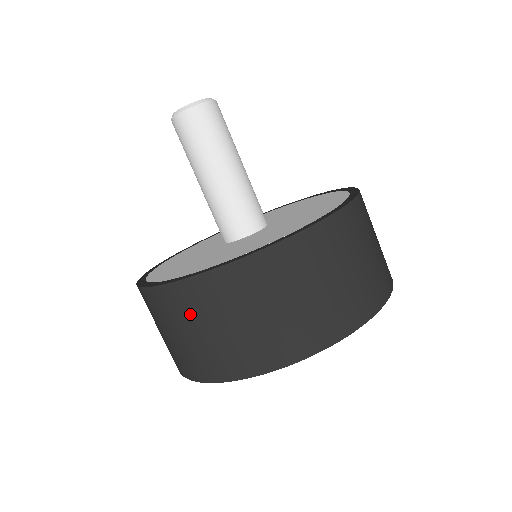
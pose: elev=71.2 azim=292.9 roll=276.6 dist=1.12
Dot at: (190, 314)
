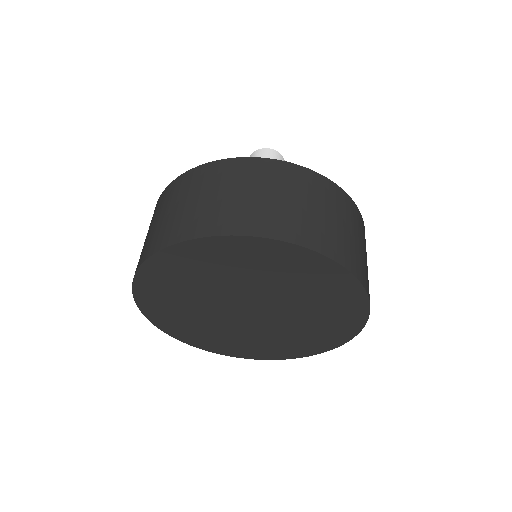
Dot at: (197, 186)
